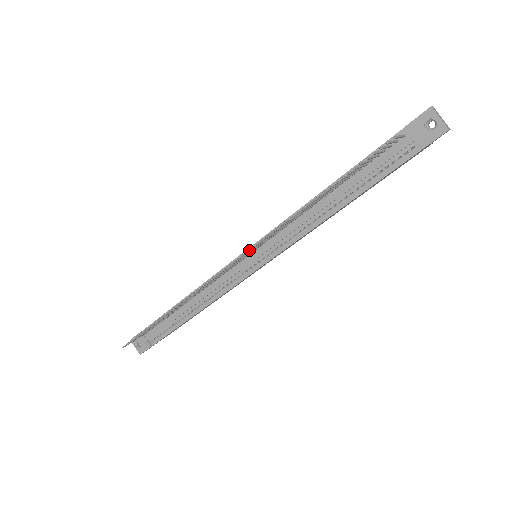
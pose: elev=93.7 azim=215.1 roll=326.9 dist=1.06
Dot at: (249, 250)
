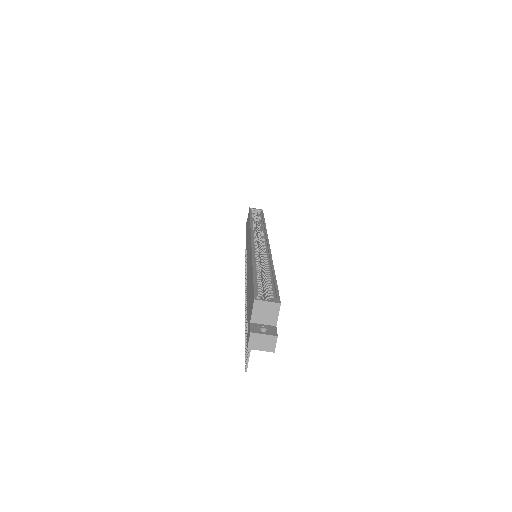
Dot at: occluded
